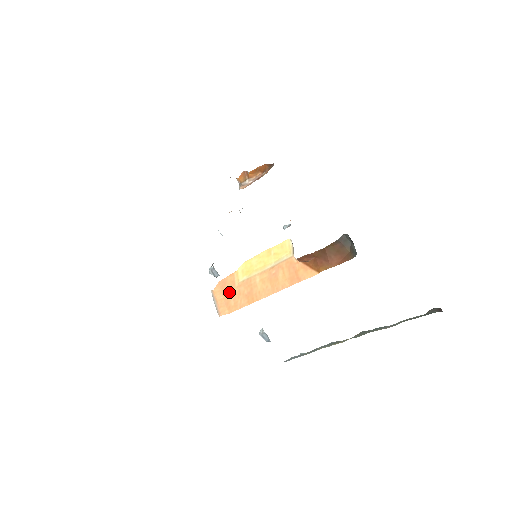
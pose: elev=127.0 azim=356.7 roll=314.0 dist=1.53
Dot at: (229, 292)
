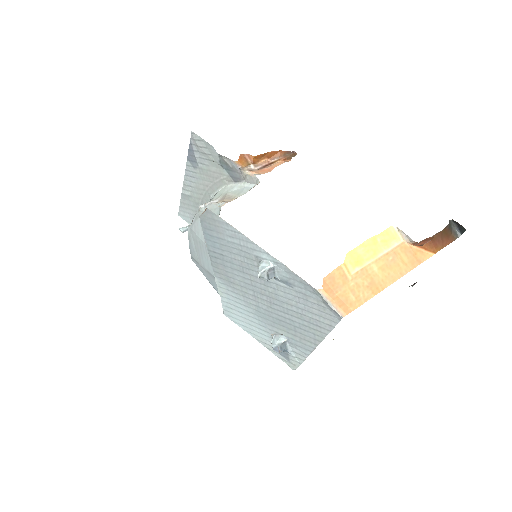
Dot at: (344, 287)
